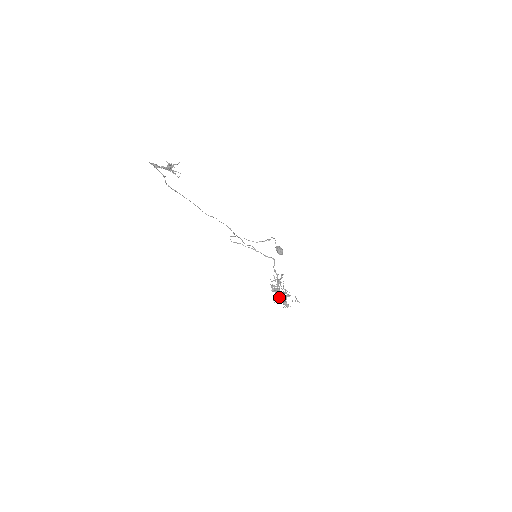
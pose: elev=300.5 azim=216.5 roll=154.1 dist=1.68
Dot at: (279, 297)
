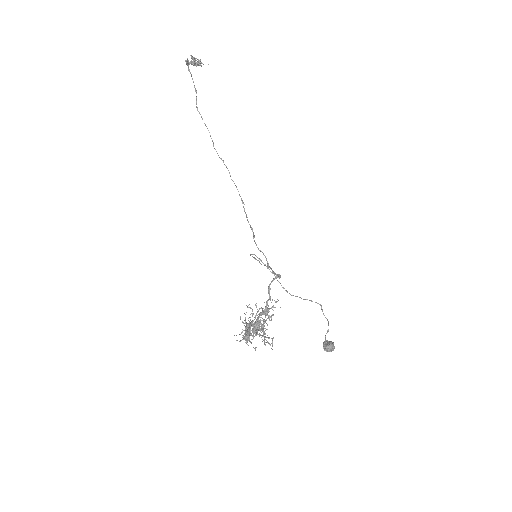
Dot at: (248, 325)
